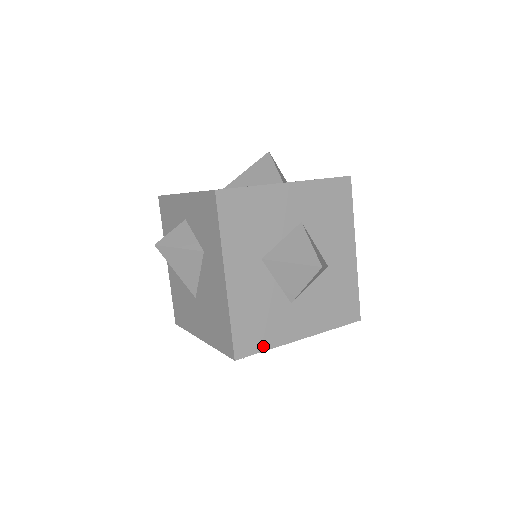
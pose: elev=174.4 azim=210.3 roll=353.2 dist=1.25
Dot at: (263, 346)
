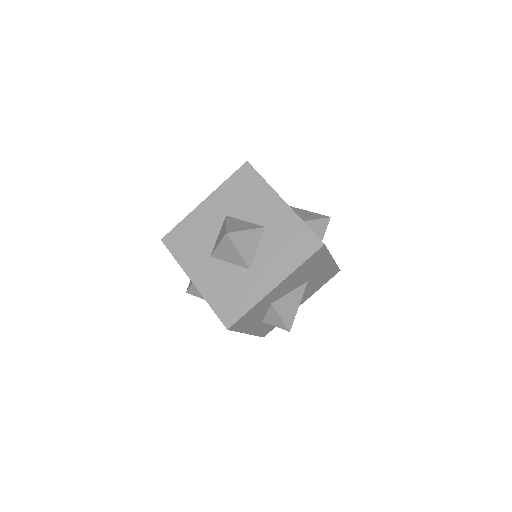
Dot at: (244, 310)
